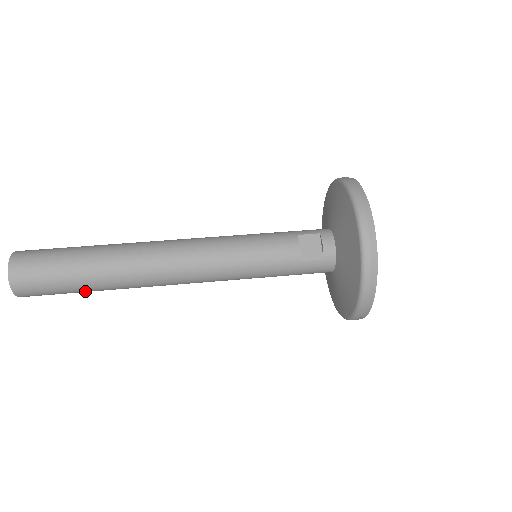
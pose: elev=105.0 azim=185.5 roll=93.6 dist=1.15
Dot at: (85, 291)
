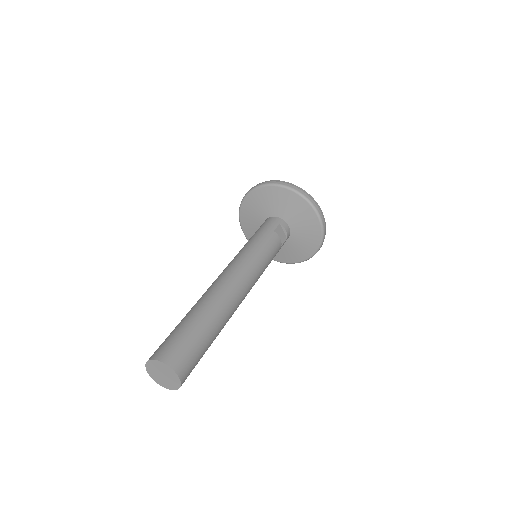
Dot at: occluded
